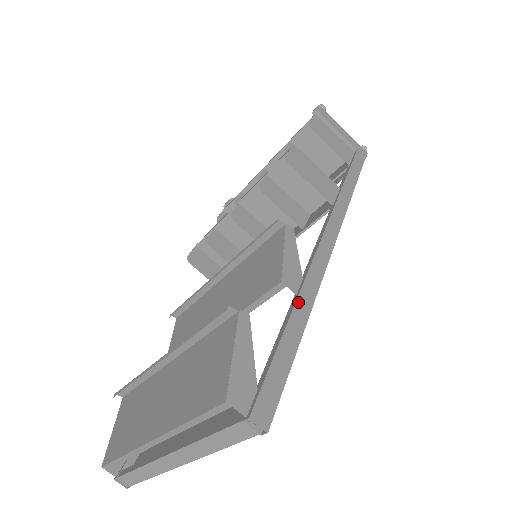
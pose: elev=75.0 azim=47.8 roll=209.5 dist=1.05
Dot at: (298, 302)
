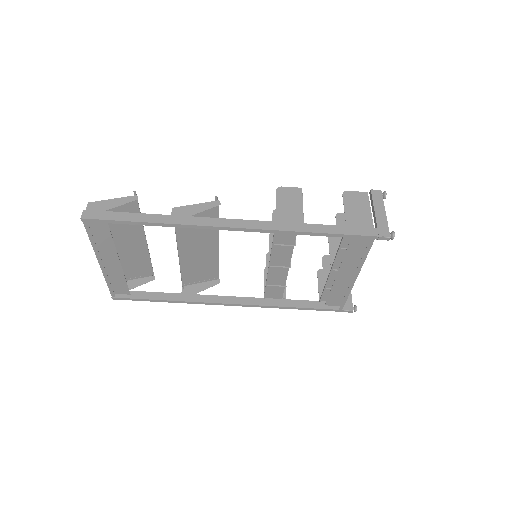
Dot at: (163, 216)
